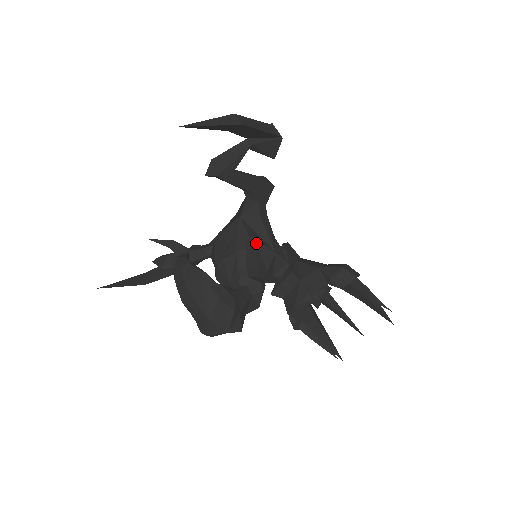
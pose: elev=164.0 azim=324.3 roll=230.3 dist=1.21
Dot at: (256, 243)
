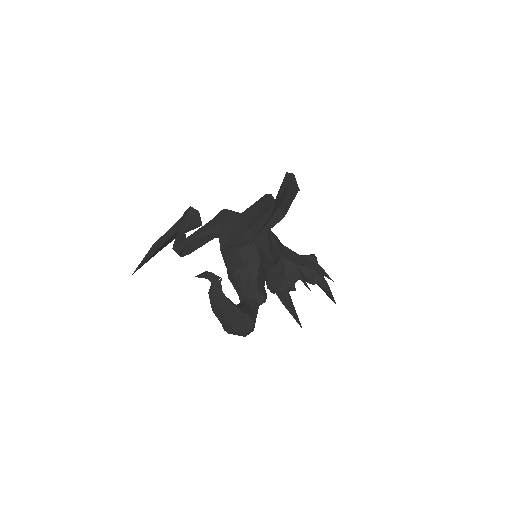
Dot at: (264, 263)
